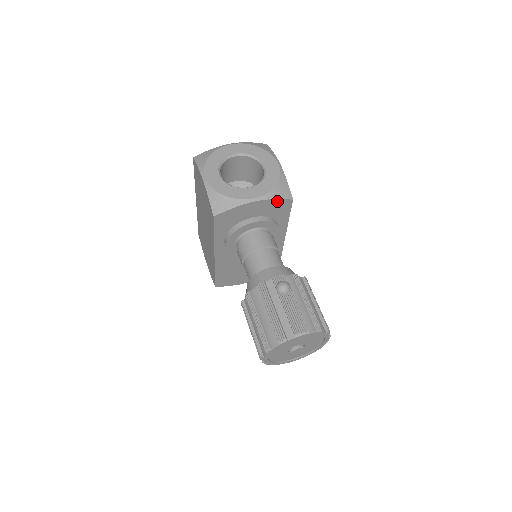
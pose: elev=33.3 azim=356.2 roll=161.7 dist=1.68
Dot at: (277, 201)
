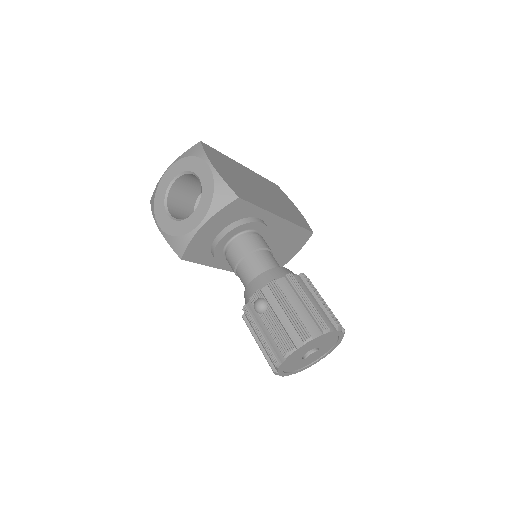
Dot at: (224, 210)
